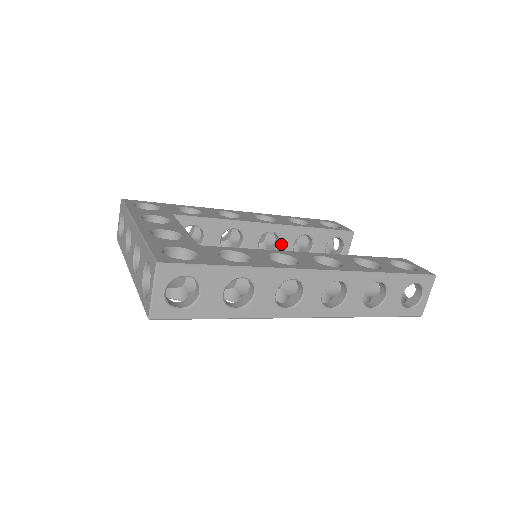
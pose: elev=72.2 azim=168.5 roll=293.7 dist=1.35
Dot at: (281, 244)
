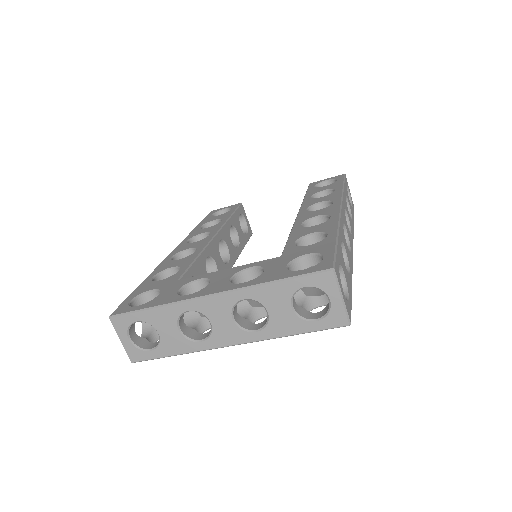
Dot at: (228, 247)
